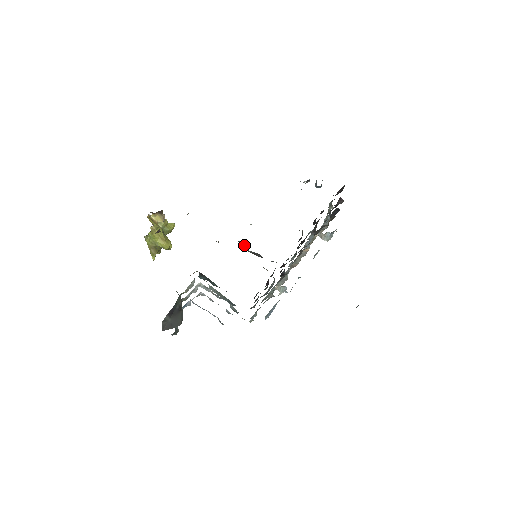
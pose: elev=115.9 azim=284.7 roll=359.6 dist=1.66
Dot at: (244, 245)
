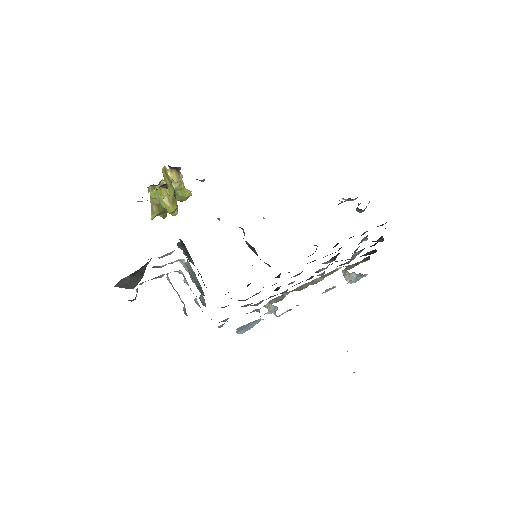
Dot at: (244, 234)
